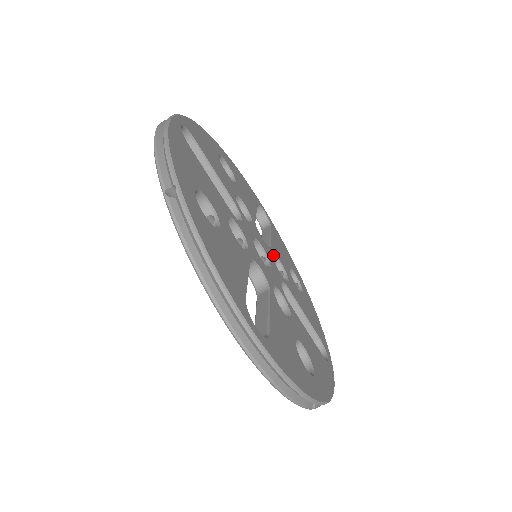
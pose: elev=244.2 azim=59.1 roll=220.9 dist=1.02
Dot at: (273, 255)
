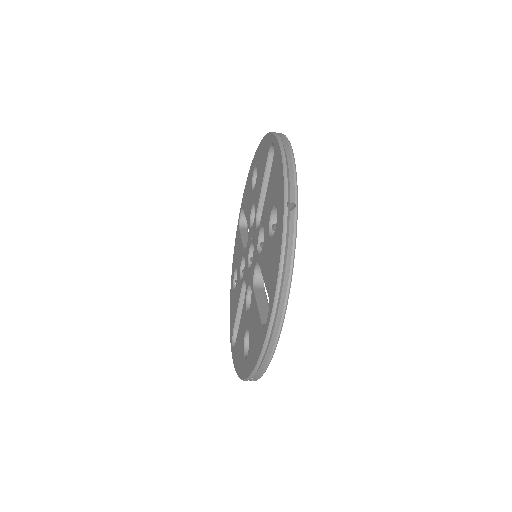
Dot at: occluded
